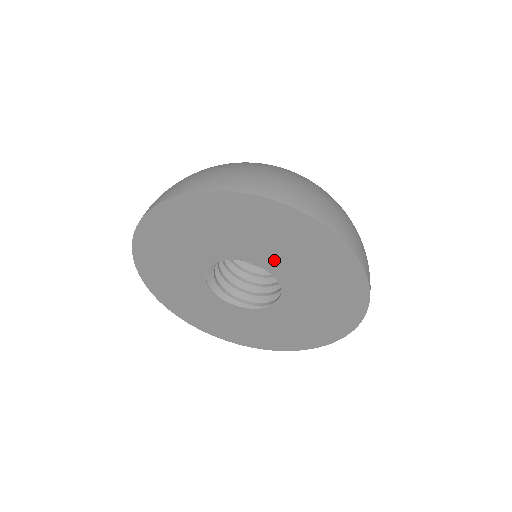
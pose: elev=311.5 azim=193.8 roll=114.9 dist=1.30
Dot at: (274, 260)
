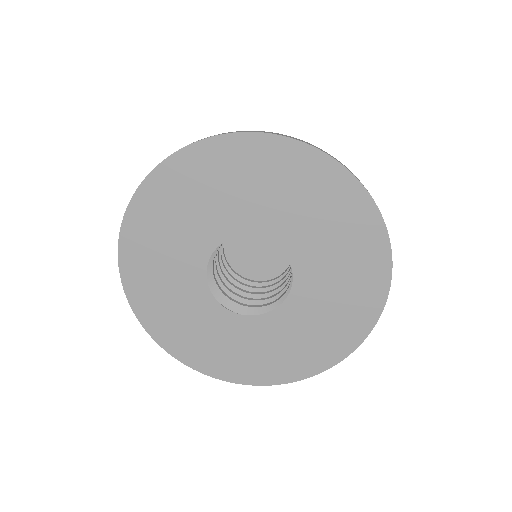
Dot at: (240, 215)
